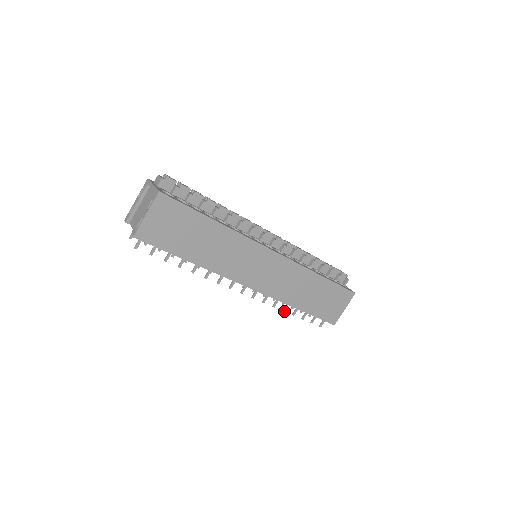
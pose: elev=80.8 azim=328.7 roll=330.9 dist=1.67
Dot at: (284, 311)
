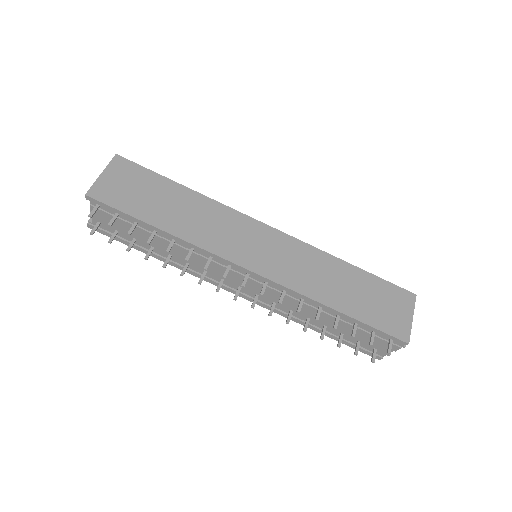
Dot at: (317, 320)
